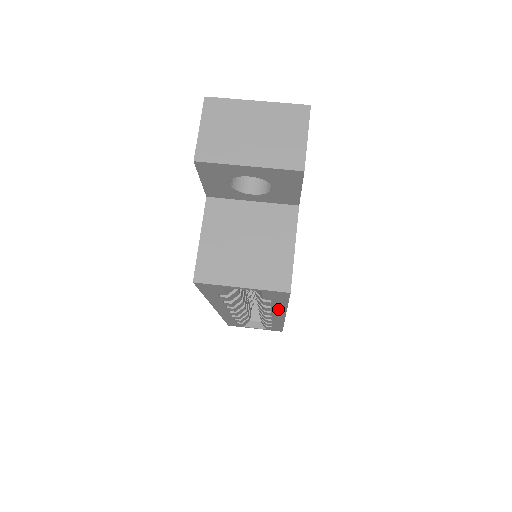
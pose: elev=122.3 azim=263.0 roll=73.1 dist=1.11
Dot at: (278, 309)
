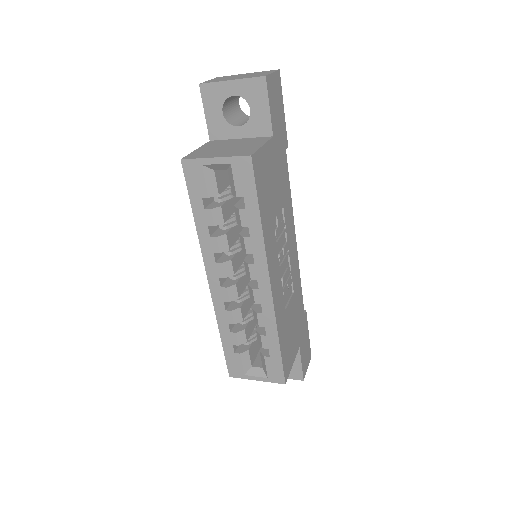
Dot at: (256, 240)
